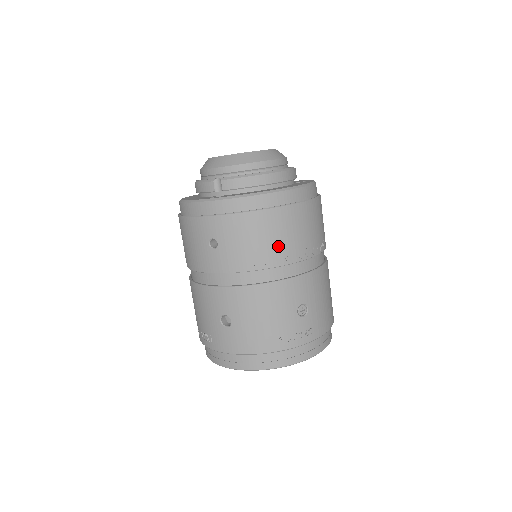
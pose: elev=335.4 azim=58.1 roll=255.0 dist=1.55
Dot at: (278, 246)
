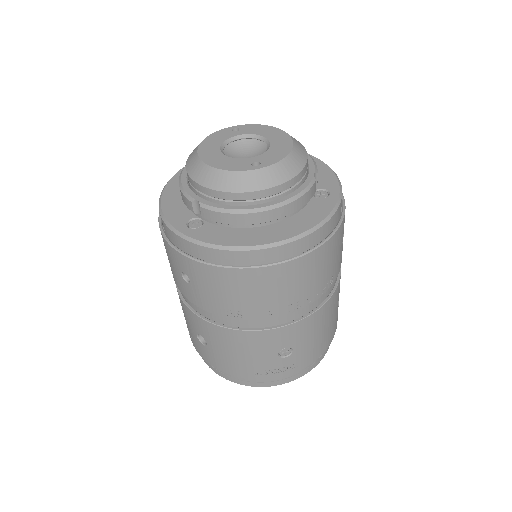
Dot at: (260, 302)
